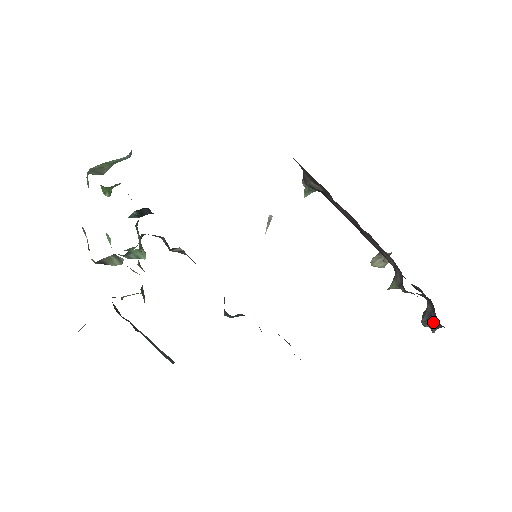
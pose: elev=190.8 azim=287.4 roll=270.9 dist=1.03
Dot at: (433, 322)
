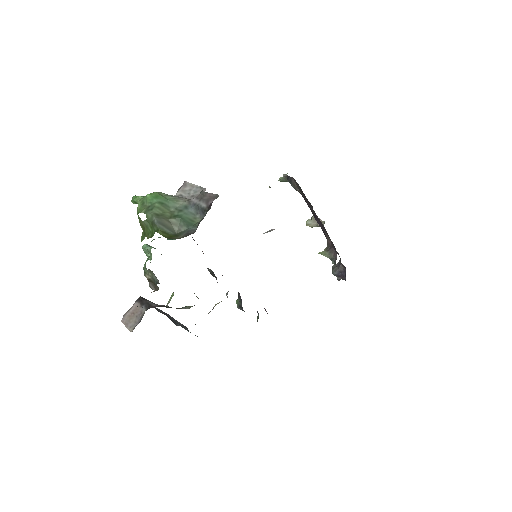
Dot at: (341, 277)
